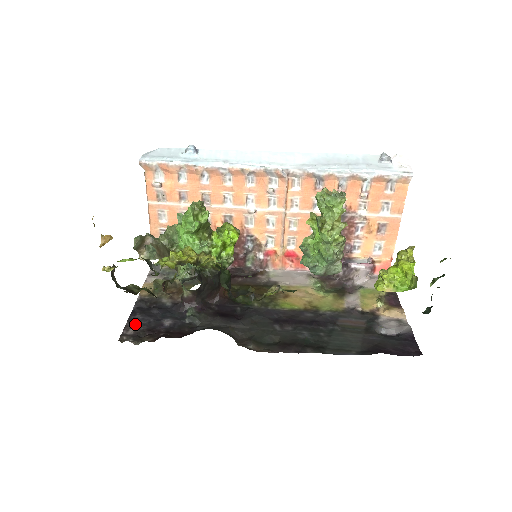
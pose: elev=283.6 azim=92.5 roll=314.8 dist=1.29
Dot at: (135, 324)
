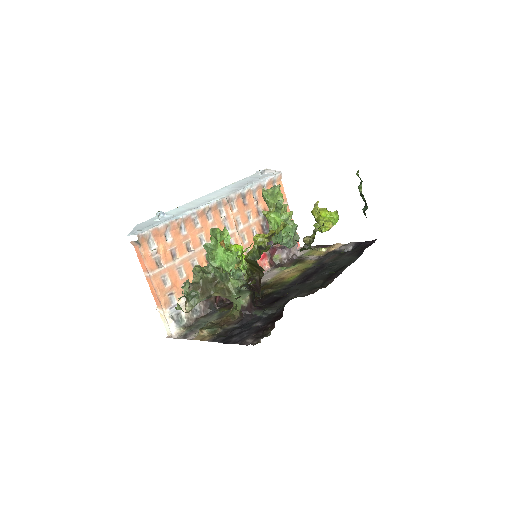
Dot at: (242, 340)
